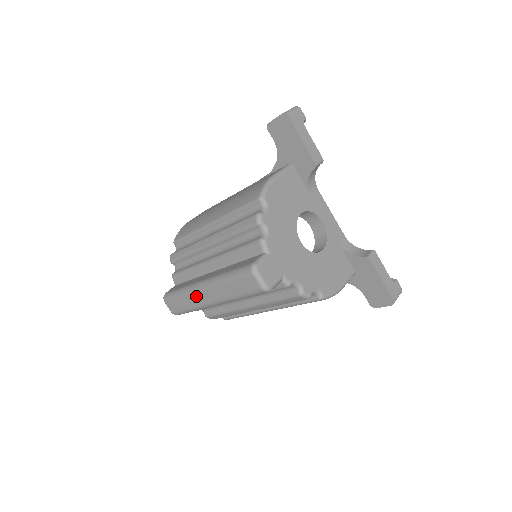
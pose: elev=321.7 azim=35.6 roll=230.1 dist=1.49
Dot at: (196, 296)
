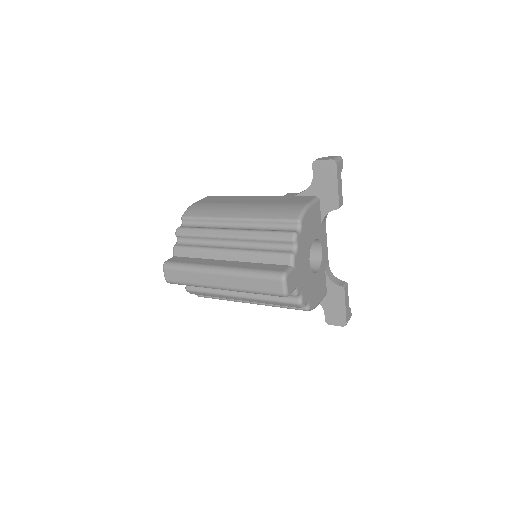
Dot at: (207, 276)
